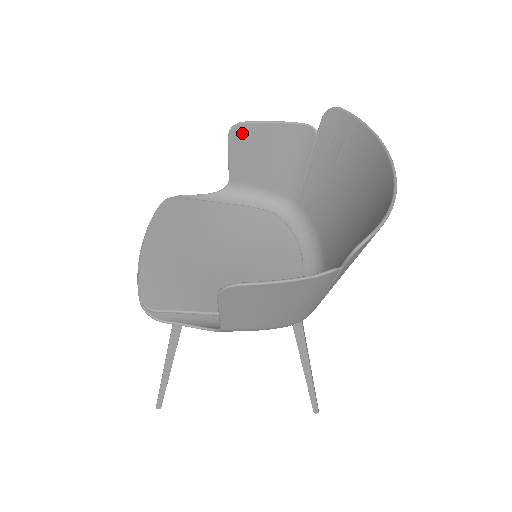
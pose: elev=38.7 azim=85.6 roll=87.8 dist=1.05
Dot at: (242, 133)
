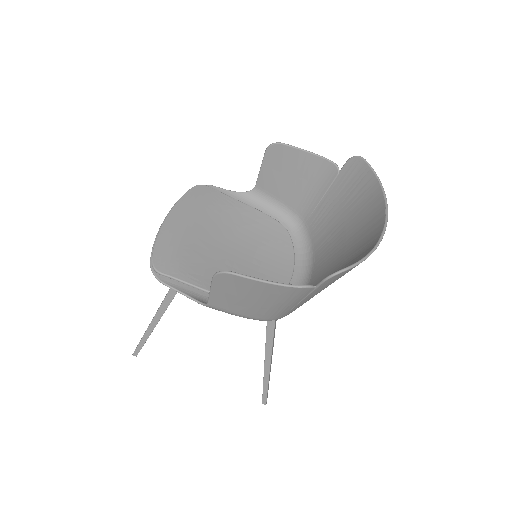
Dot at: (278, 151)
